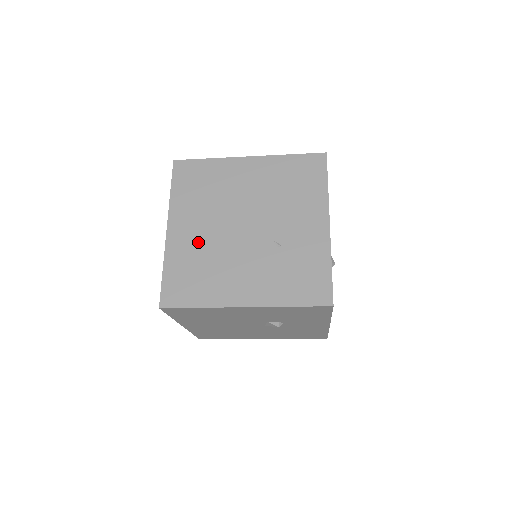
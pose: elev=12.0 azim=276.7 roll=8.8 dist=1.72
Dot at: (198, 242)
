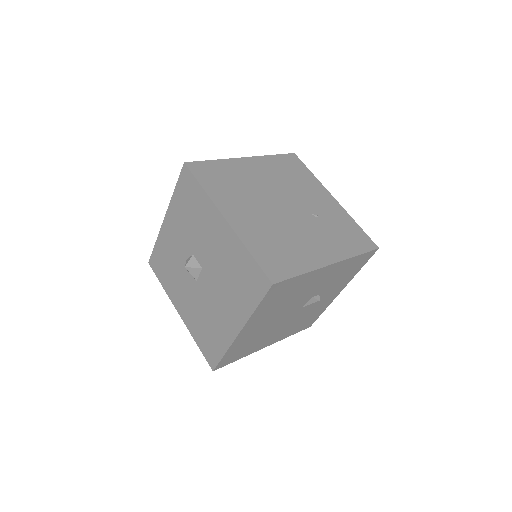
Dot at: (260, 224)
